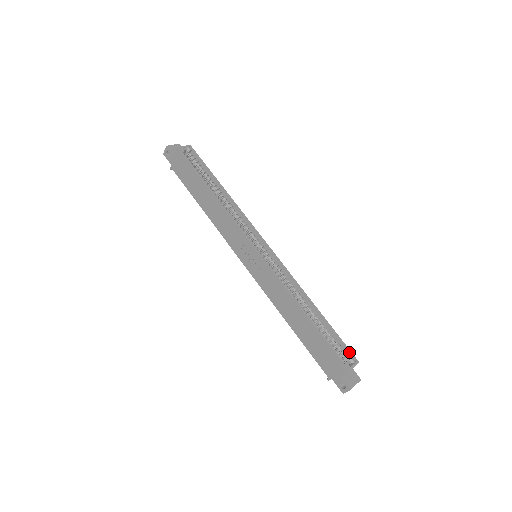
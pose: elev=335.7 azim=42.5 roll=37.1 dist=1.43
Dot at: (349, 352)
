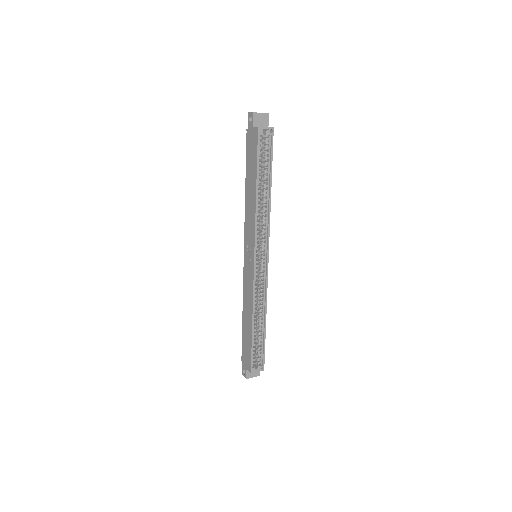
Dot at: (263, 361)
